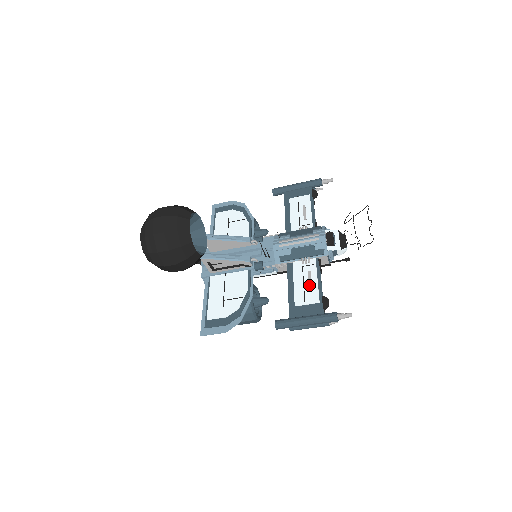
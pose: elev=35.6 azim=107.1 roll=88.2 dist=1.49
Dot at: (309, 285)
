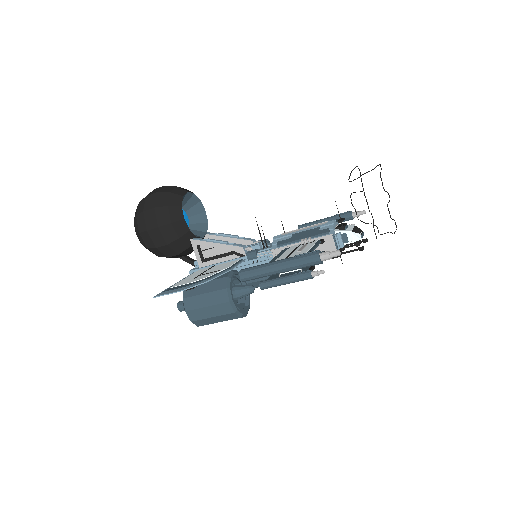
Dot at: (299, 249)
